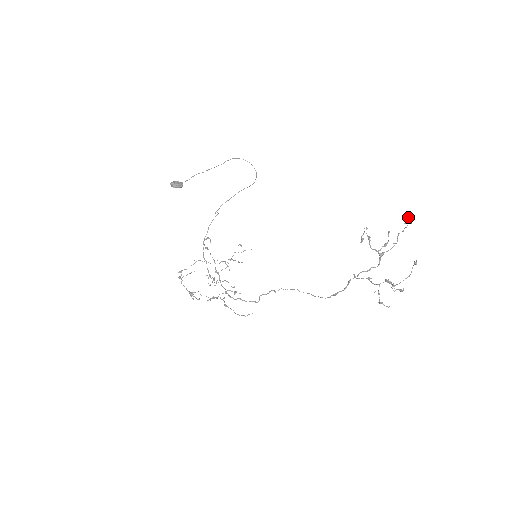
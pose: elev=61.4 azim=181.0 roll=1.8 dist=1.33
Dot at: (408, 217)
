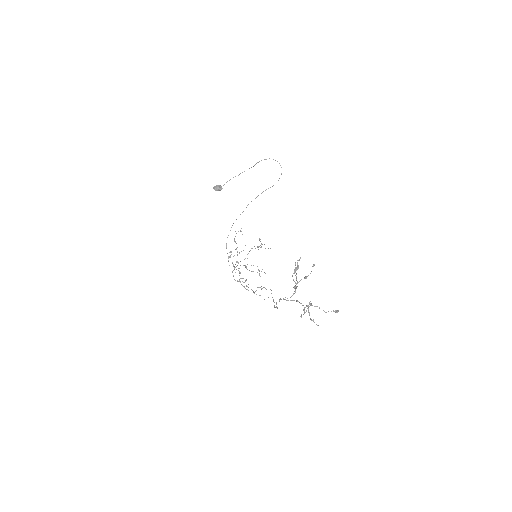
Dot at: occluded
